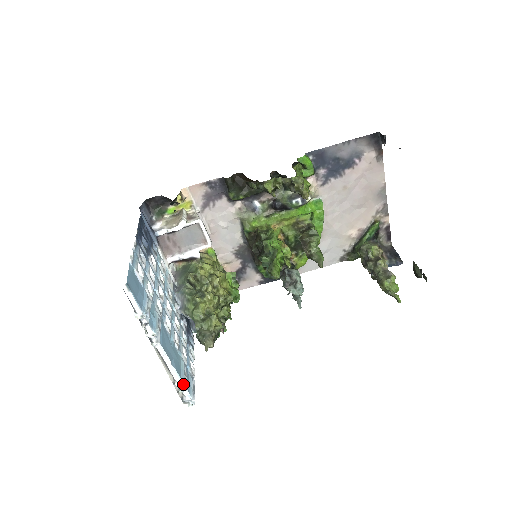
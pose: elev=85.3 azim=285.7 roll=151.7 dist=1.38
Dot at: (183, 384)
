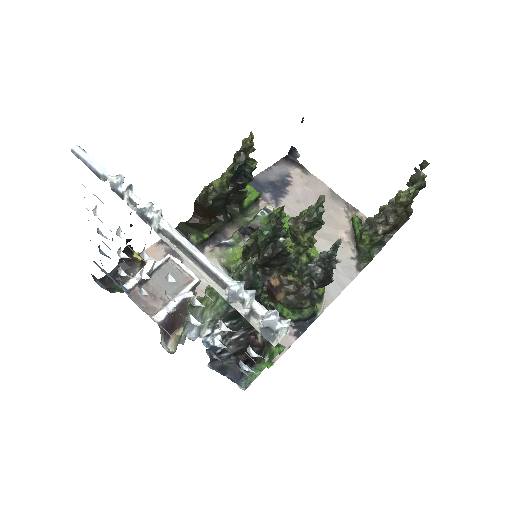
Dot at: (242, 281)
